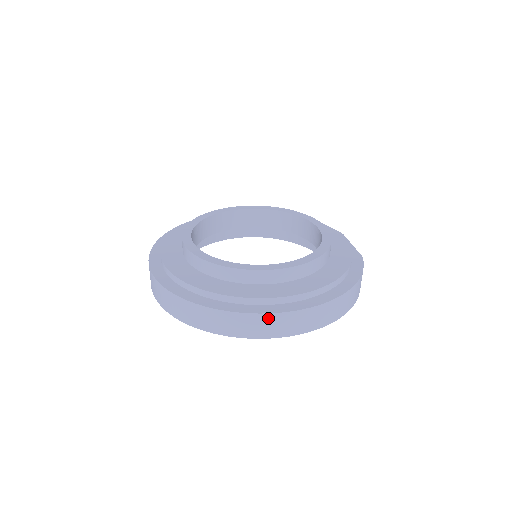
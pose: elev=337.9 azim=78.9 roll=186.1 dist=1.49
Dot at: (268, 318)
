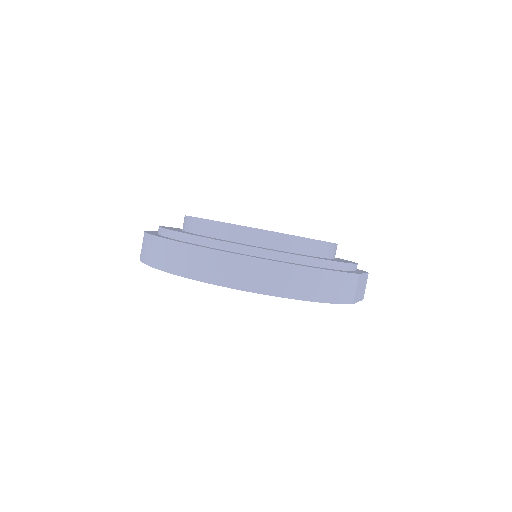
Dot at: (189, 250)
